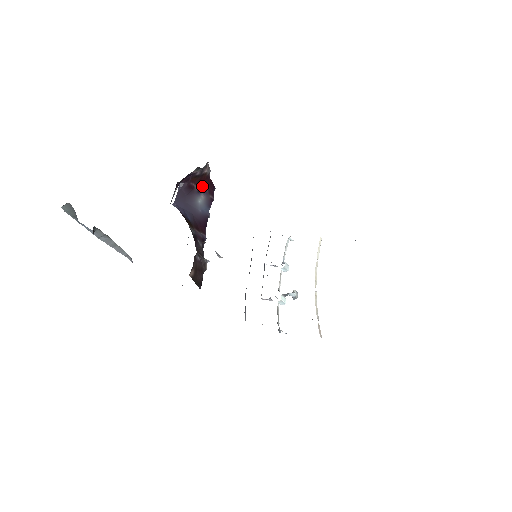
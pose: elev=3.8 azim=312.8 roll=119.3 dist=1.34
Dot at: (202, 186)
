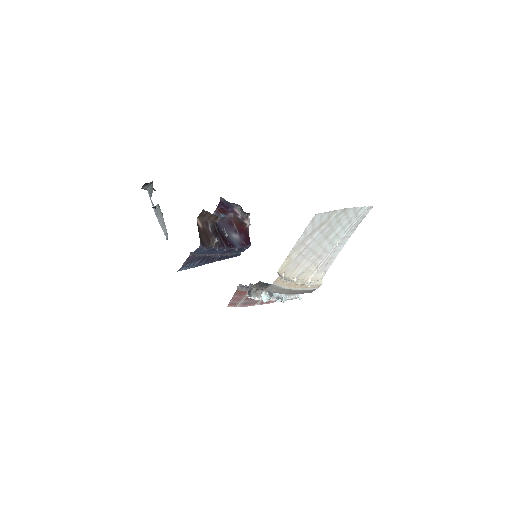
Dot at: (240, 231)
